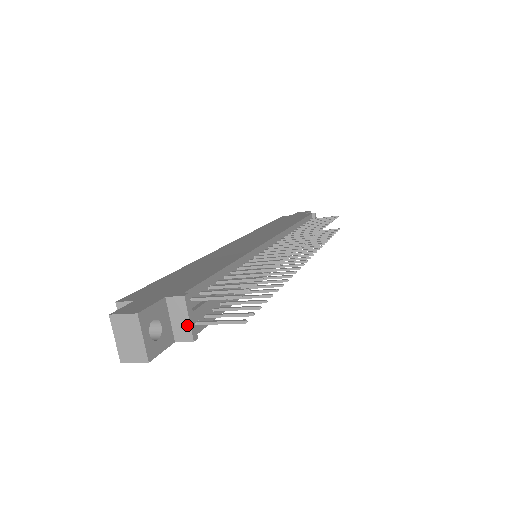
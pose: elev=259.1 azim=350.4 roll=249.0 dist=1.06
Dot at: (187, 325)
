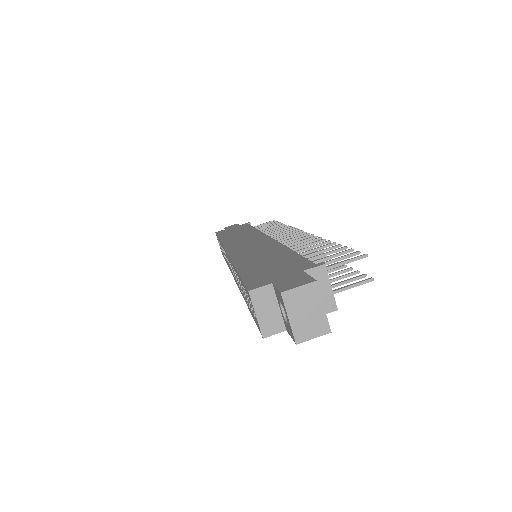
Dot at: (330, 294)
